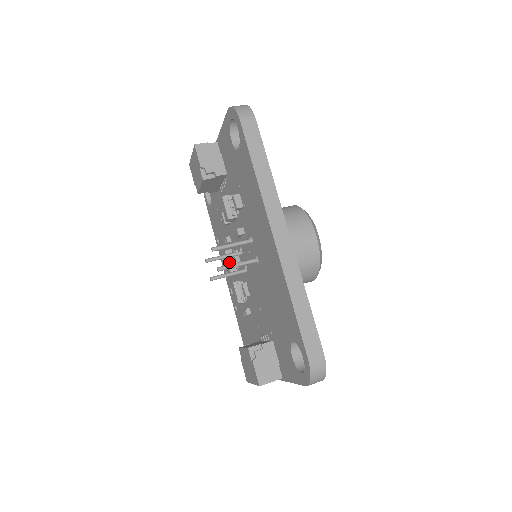
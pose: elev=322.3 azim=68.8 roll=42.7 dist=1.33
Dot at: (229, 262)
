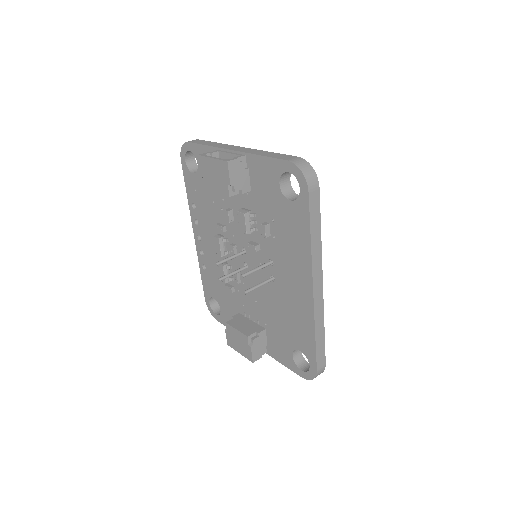
Dot at: (221, 248)
